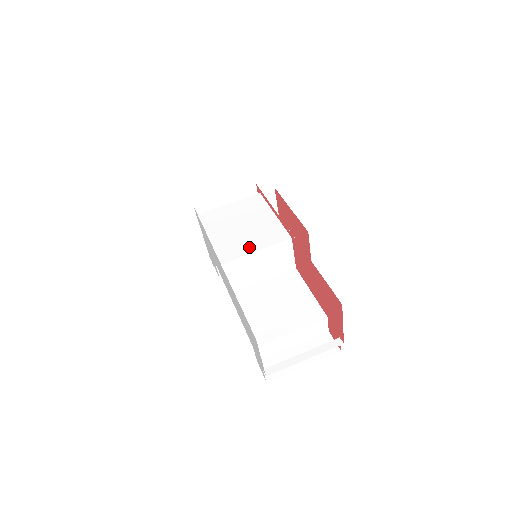
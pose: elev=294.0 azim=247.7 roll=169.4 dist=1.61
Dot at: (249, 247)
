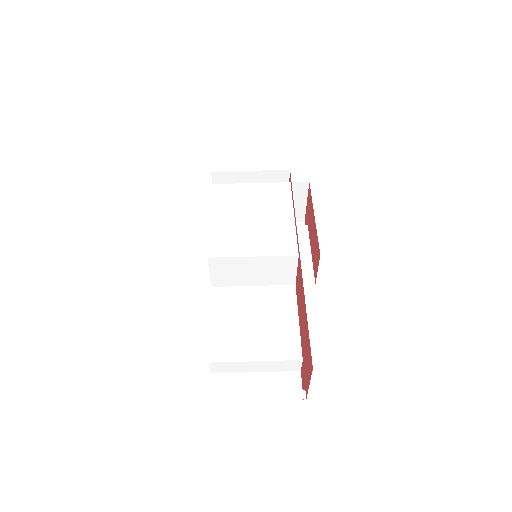
Dot at: (247, 248)
